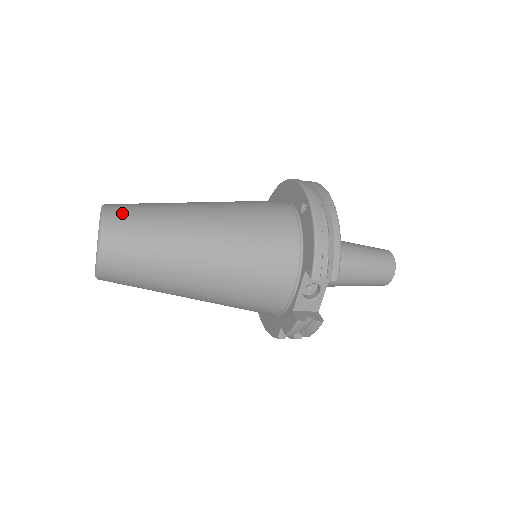
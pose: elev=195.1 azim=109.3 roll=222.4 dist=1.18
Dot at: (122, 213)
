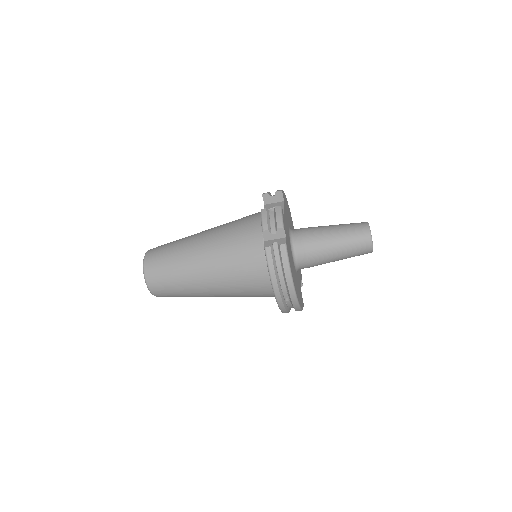
Dot at: occluded
